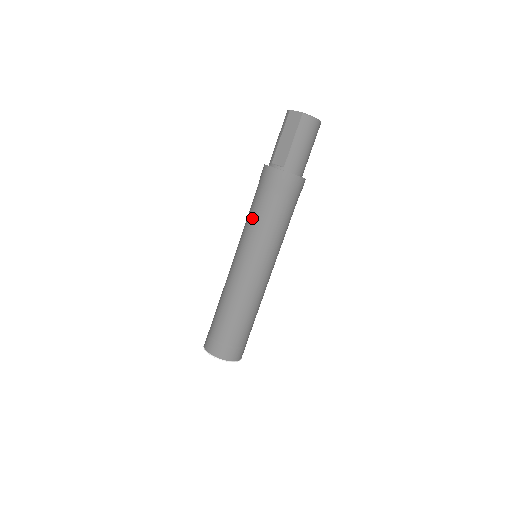
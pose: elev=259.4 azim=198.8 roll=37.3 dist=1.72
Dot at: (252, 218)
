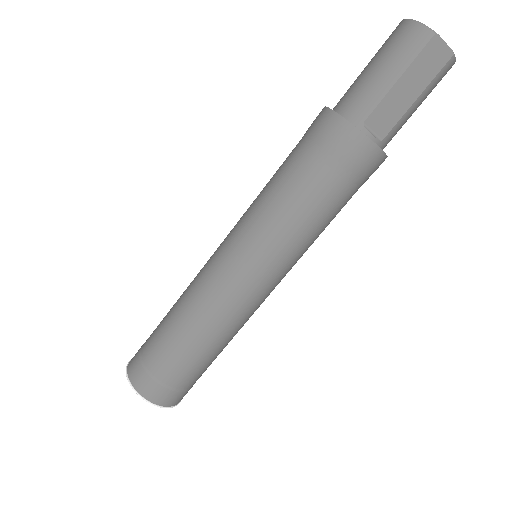
Dot at: (298, 217)
